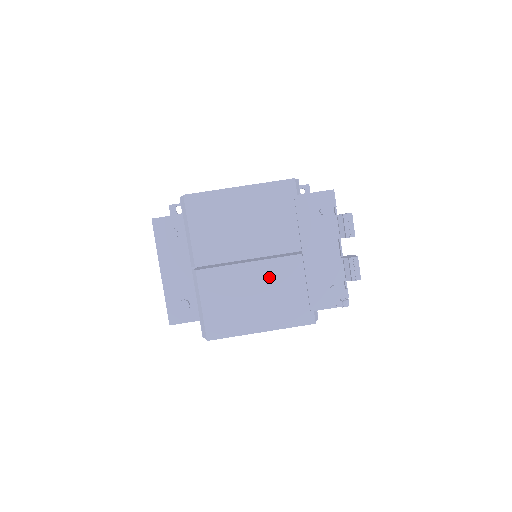
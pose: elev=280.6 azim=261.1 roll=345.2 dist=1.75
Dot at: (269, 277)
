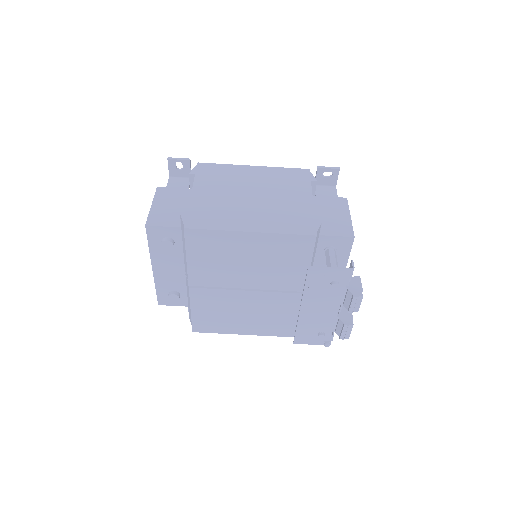
Dot at: (262, 303)
